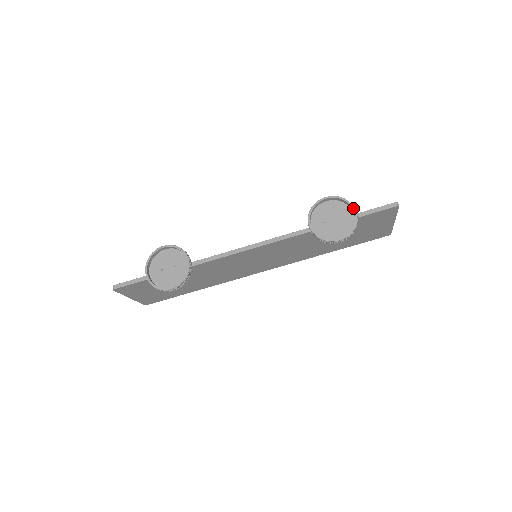
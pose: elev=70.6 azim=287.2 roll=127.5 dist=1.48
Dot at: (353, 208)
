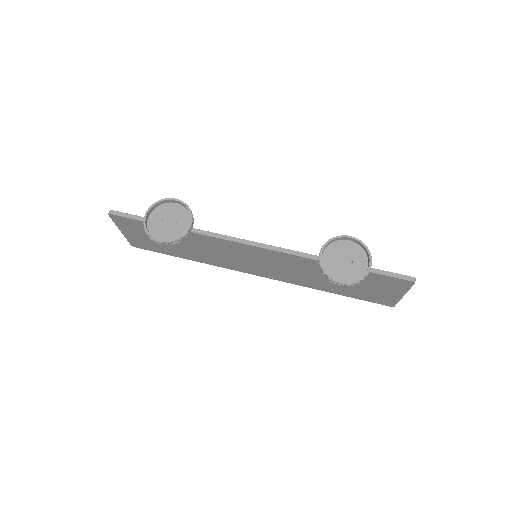
Dot at: (370, 260)
